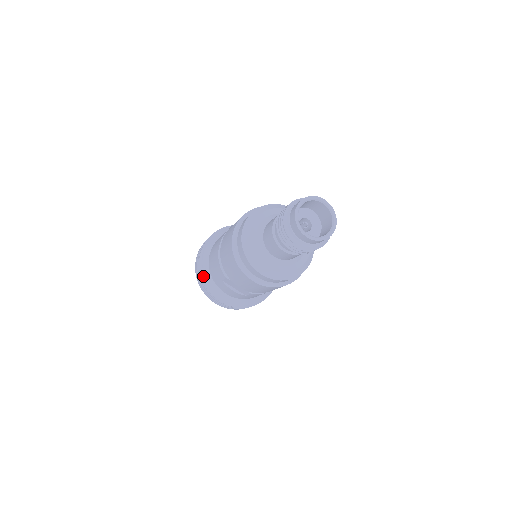
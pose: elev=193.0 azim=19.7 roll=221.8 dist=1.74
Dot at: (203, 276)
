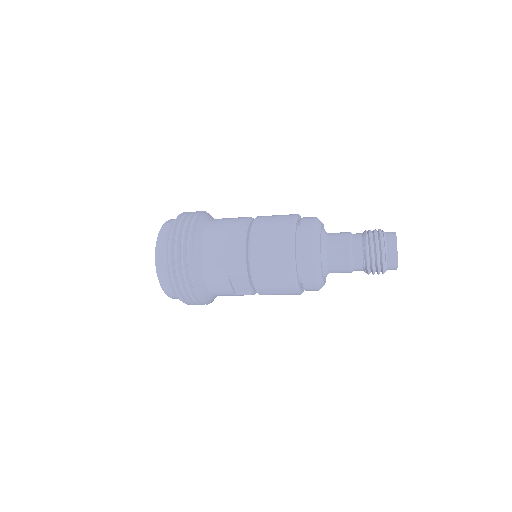
Dot at: (192, 265)
